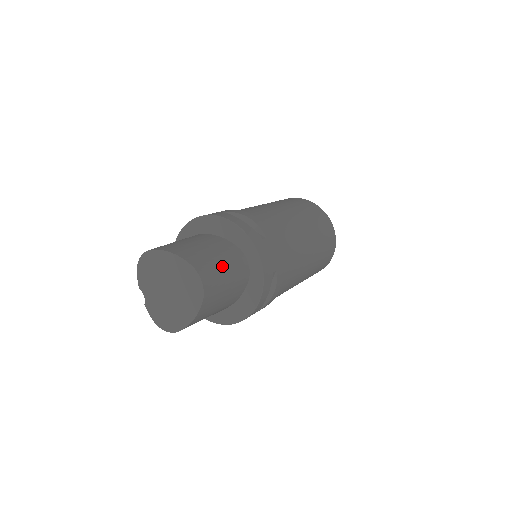
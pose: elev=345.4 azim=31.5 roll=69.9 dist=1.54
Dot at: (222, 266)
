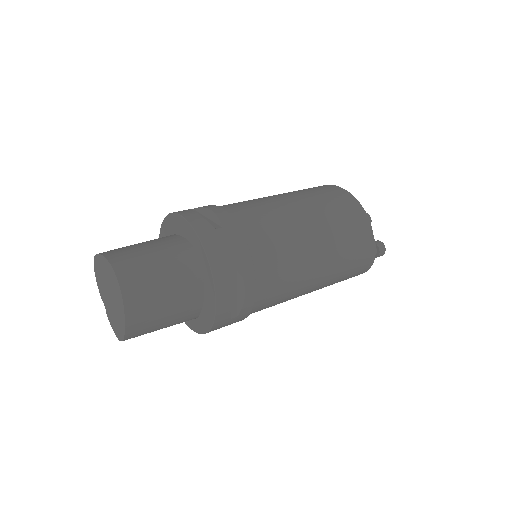
Dot at: (154, 262)
